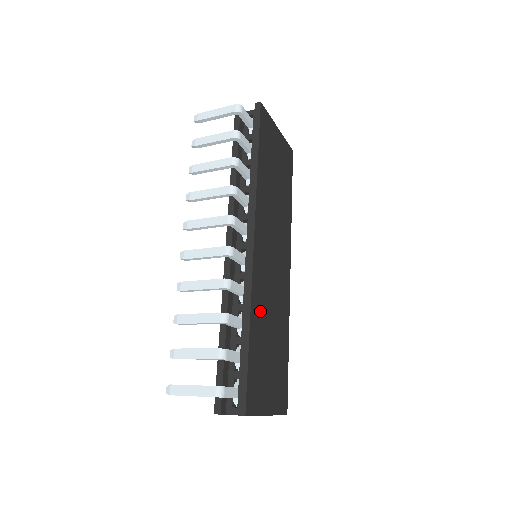
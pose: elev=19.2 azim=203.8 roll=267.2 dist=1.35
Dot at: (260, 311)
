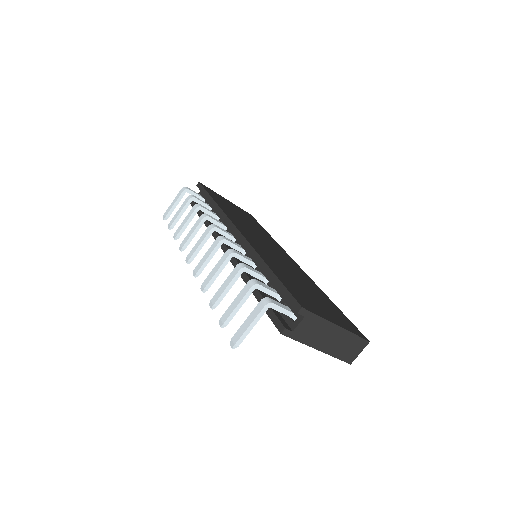
Dot at: (274, 264)
